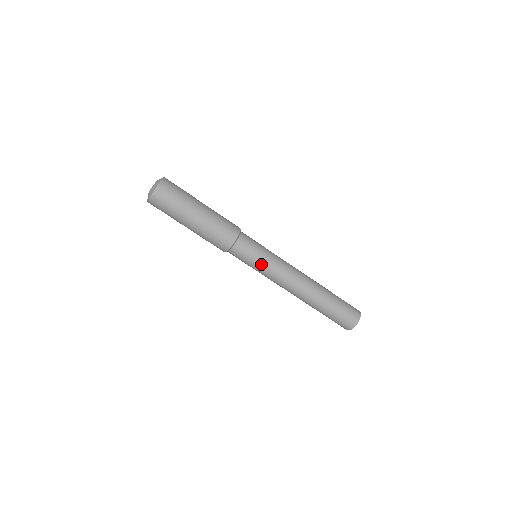
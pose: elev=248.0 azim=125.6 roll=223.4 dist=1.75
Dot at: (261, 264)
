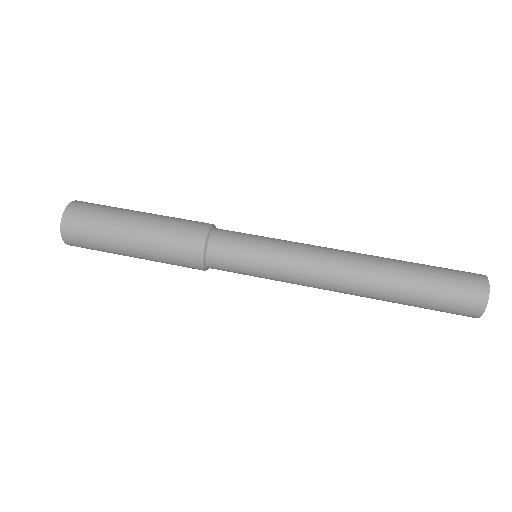
Dot at: (269, 239)
